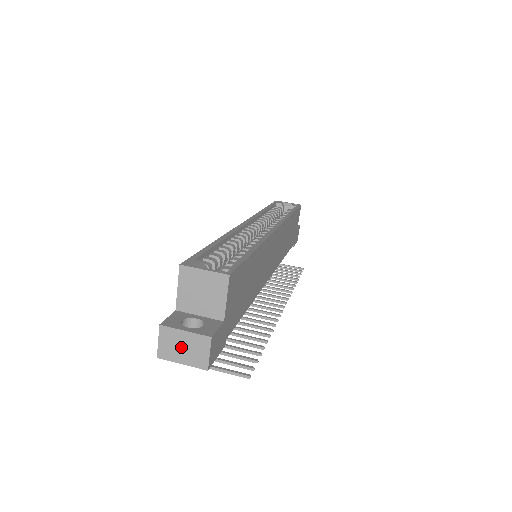
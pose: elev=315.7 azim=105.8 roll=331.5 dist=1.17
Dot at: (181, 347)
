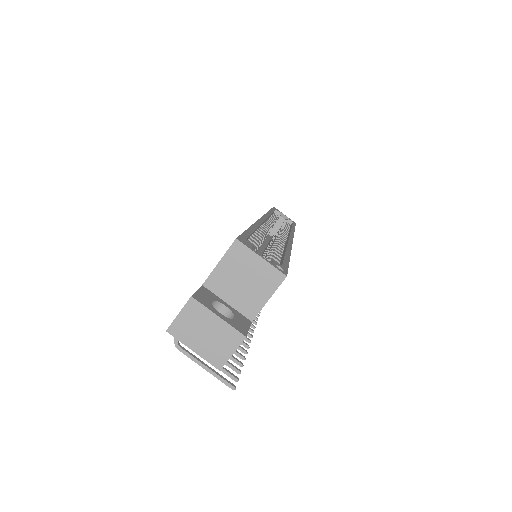
Dot at: (203, 332)
